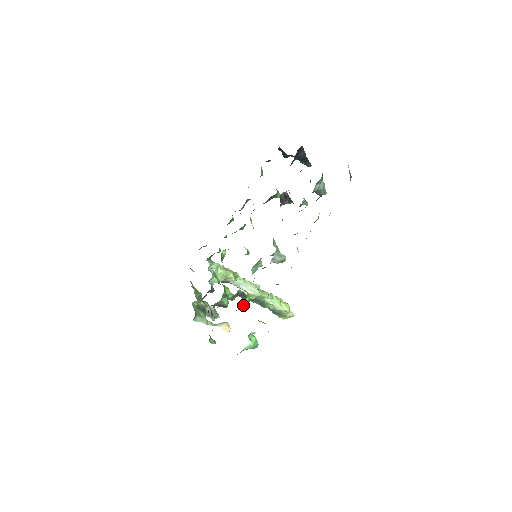
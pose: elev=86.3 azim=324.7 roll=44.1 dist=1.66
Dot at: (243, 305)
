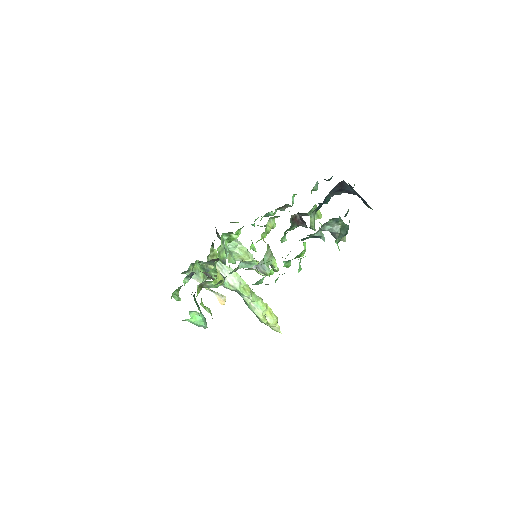
Dot at: (204, 285)
